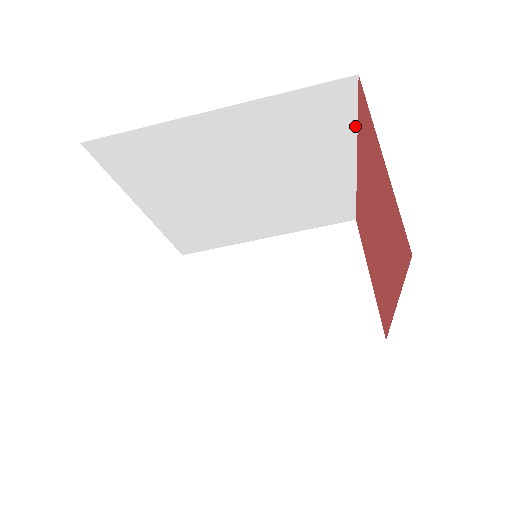
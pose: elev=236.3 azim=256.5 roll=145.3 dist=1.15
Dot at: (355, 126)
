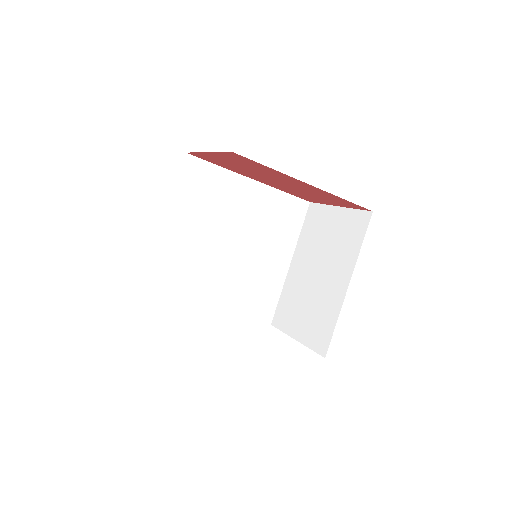
Dot at: (221, 168)
